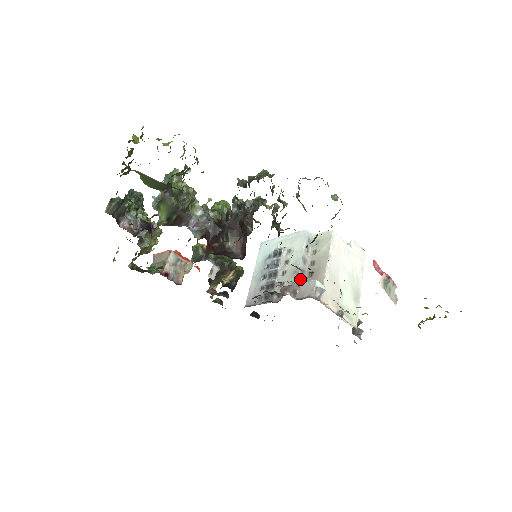
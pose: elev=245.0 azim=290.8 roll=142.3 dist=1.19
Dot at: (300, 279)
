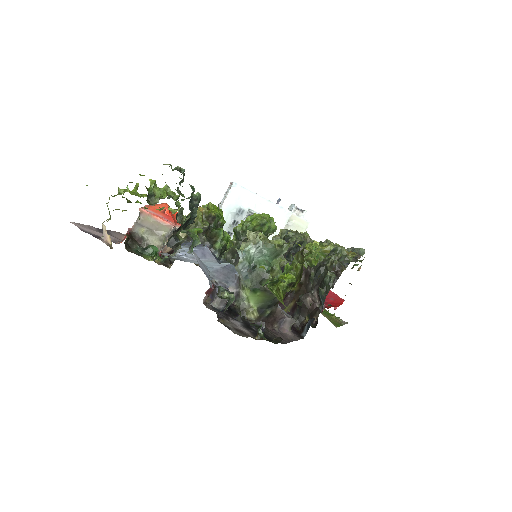
Dot at: occluded
